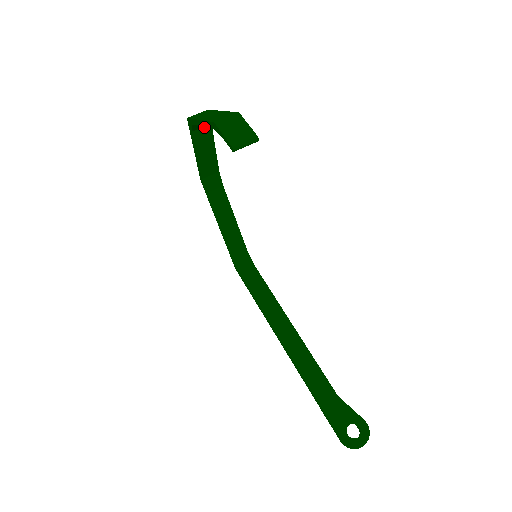
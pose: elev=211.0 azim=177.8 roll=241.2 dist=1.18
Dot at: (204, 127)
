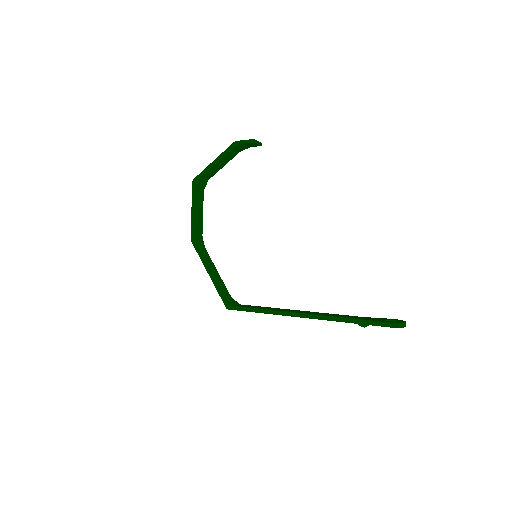
Dot at: (200, 191)
